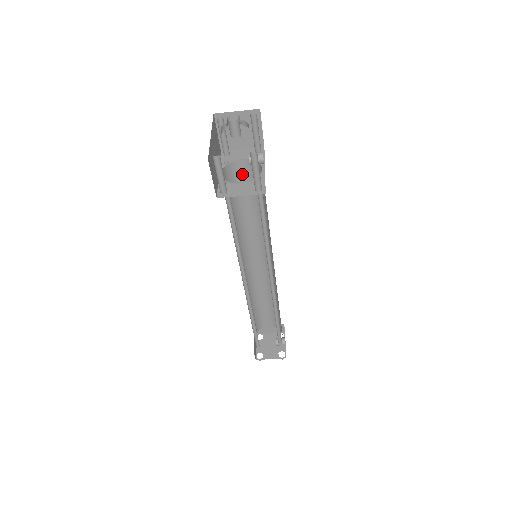
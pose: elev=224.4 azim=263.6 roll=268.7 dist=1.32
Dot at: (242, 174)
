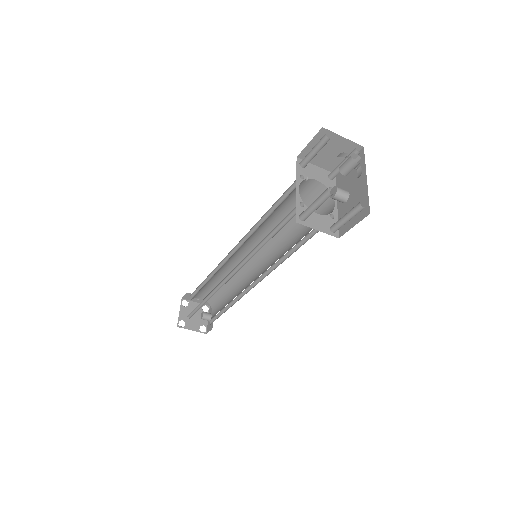
Dot at: (304, 190)
